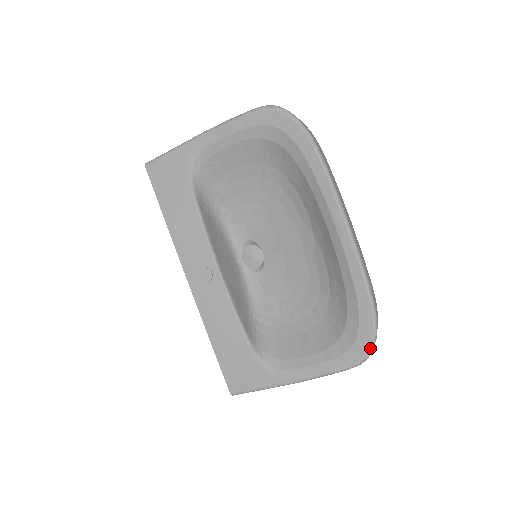
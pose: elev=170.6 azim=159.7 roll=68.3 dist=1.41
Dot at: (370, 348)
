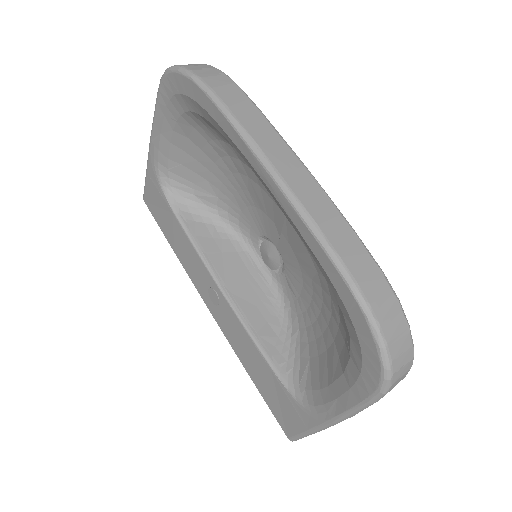
Dot at: (381, 363)
